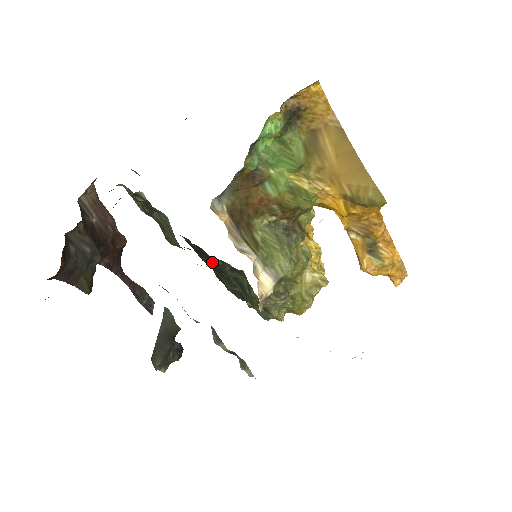
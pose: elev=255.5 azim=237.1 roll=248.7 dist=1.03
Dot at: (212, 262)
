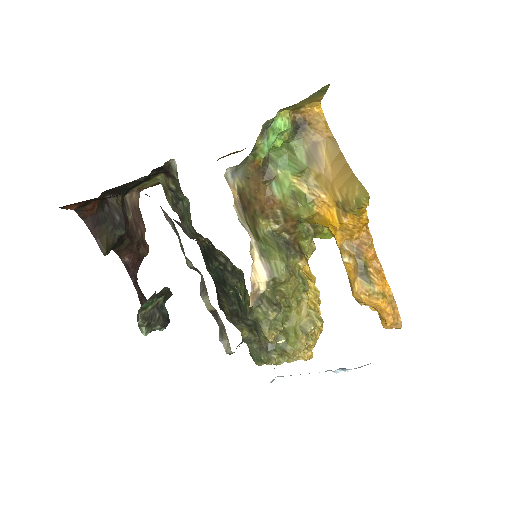
Dot at: (217, 260)
